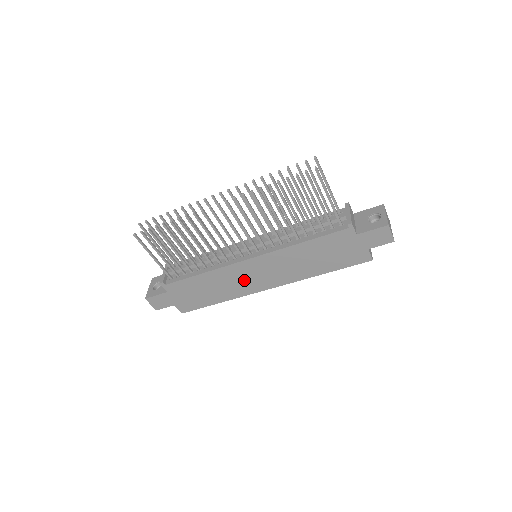
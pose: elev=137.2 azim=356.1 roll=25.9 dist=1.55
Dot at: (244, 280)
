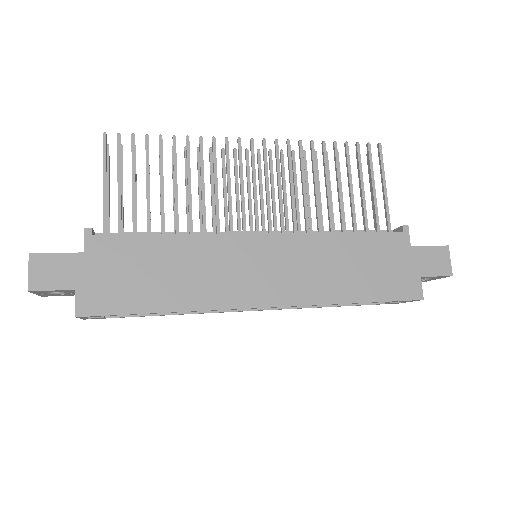
Dot at: (233, 273)
